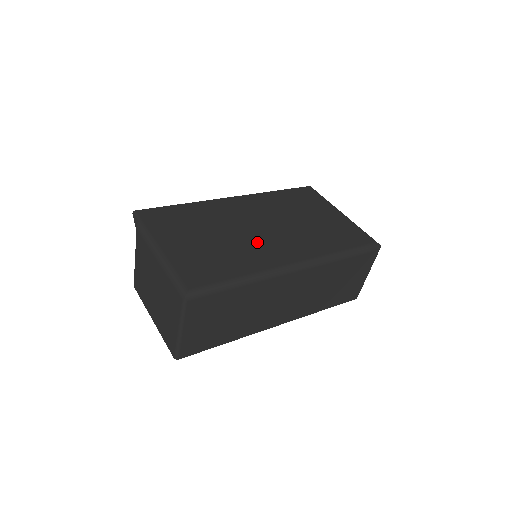
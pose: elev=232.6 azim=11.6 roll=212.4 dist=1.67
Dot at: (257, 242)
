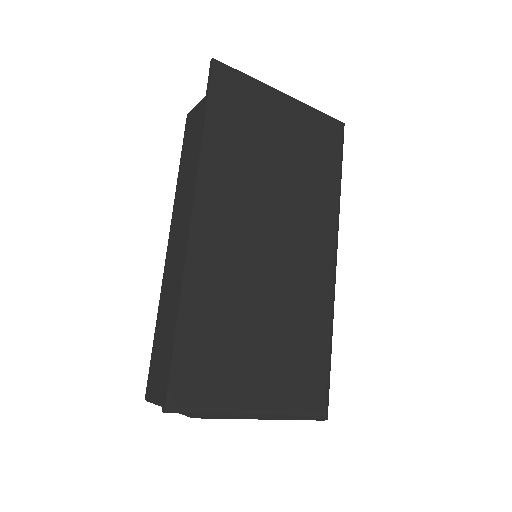
Dot at: (293, 273)
